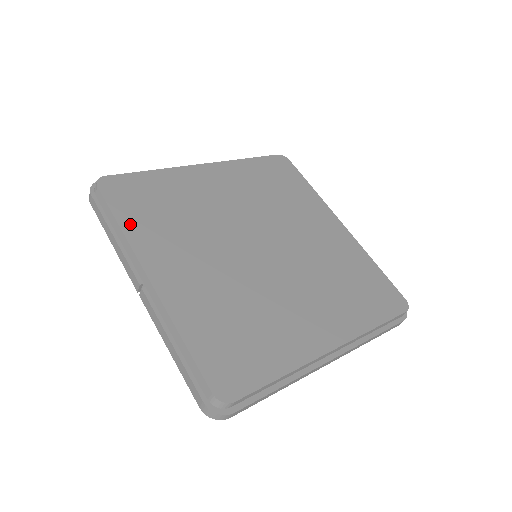
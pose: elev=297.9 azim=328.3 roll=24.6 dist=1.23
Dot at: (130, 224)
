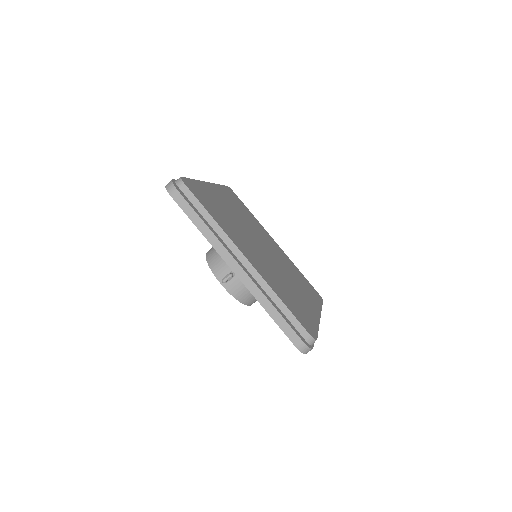
Dot at: (224, 189)
